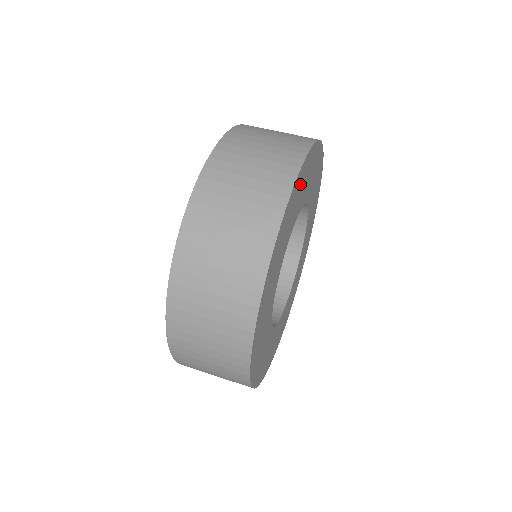
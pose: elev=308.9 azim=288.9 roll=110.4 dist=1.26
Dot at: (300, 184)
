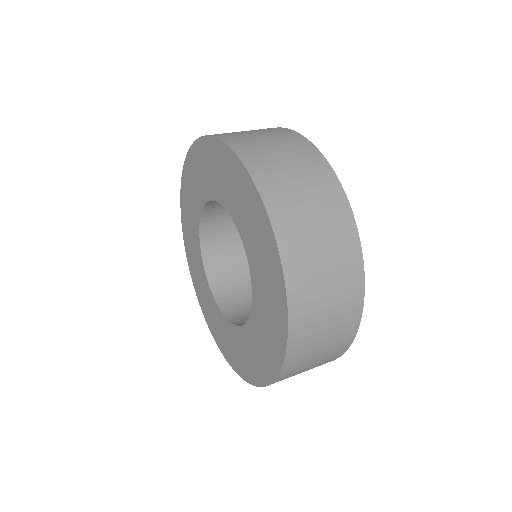
Dot at: occluded
